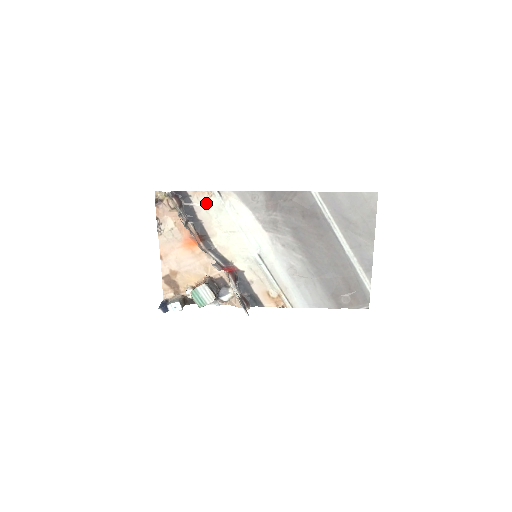
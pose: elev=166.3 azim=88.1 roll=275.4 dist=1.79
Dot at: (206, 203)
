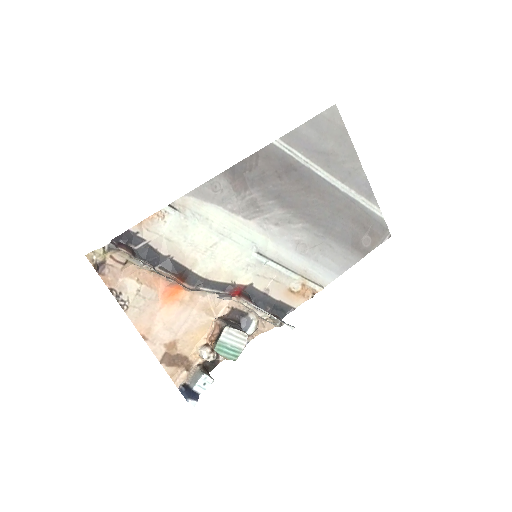
Dot at: (162, 230)
